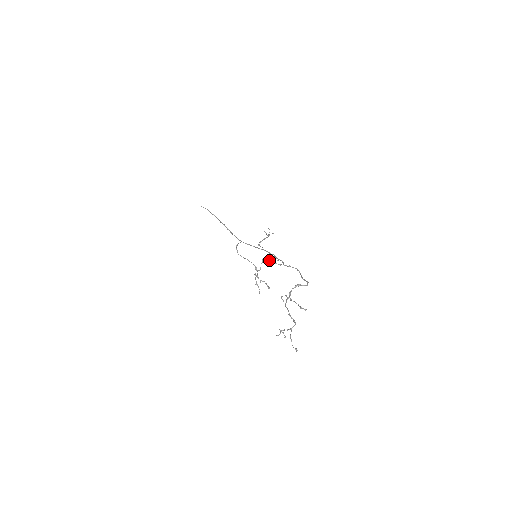
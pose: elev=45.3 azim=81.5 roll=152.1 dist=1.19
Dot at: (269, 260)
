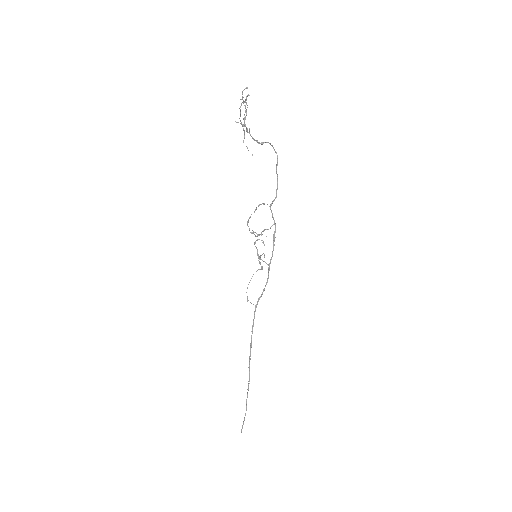
Dot at: (262, 231)
